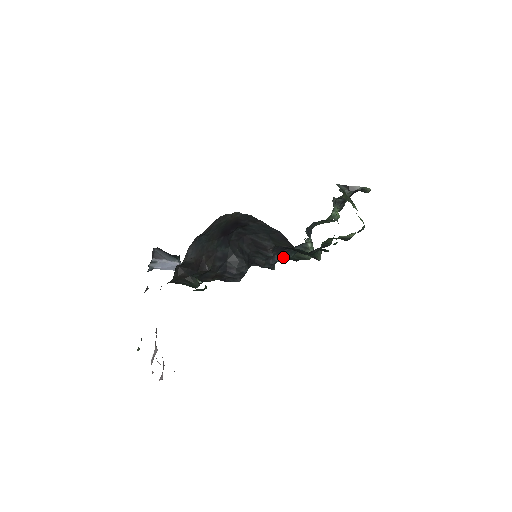
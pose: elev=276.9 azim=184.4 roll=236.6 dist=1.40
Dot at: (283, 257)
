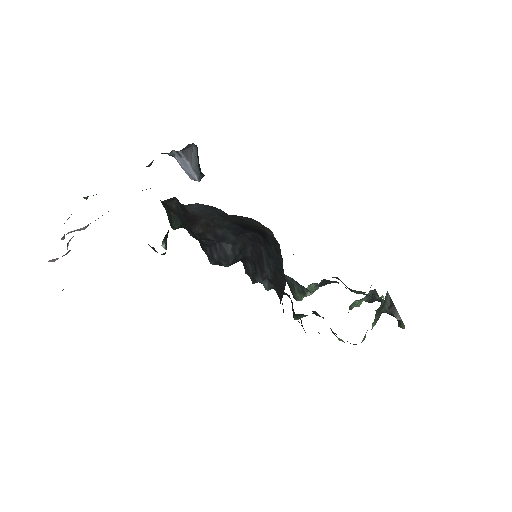
Dot at: (270, 287)
